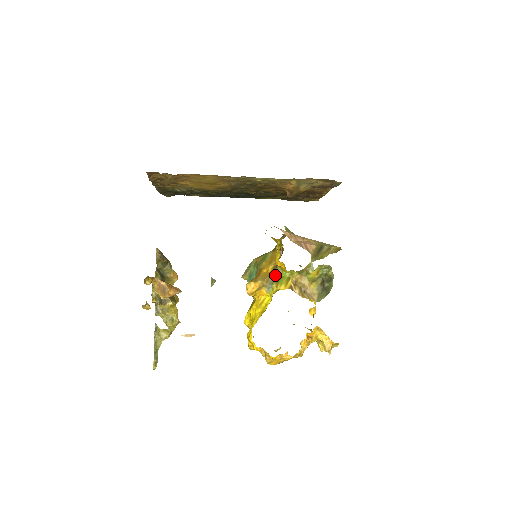
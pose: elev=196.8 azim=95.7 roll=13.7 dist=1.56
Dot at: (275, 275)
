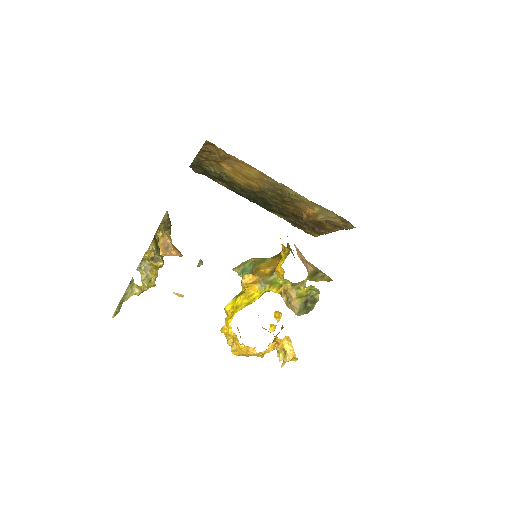
Dot at: (271, 278)
